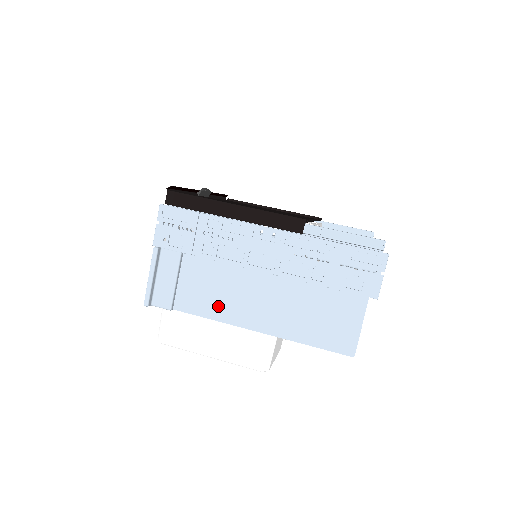
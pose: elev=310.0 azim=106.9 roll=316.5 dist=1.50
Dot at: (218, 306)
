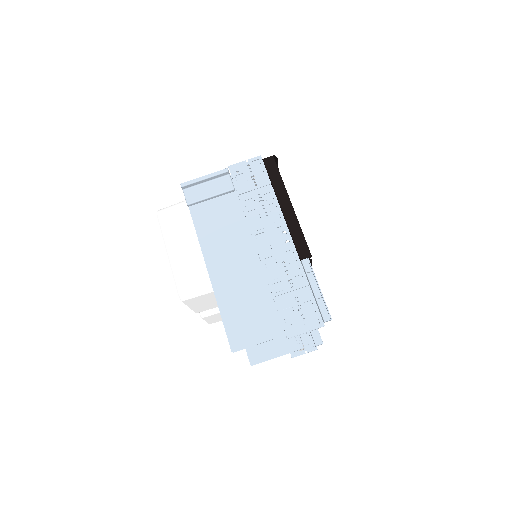
Dot at: (211, 236)
